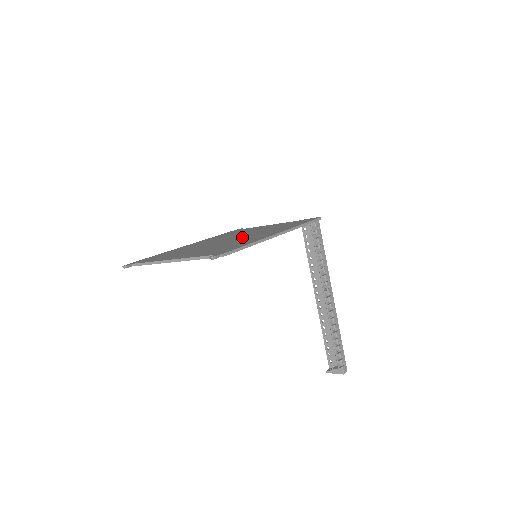
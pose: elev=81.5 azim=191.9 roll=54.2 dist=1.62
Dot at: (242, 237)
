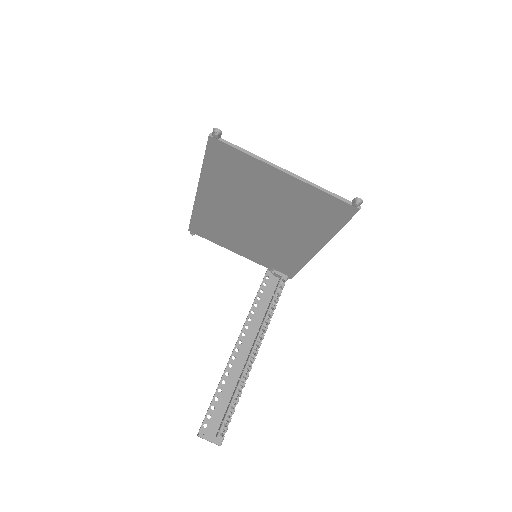
Dot at: occluded
